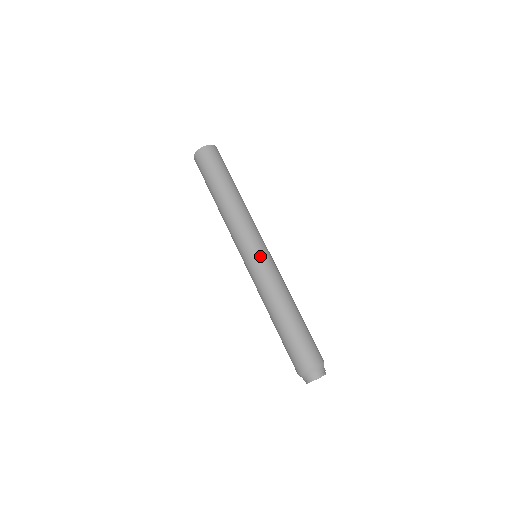
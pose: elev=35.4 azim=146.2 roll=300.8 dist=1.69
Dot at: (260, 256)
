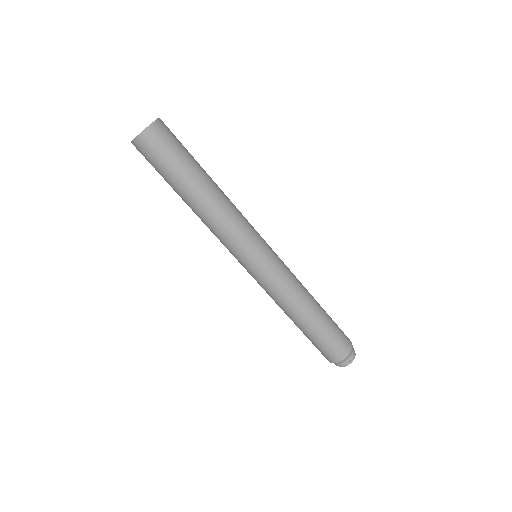
Dot at: (271, 258)
